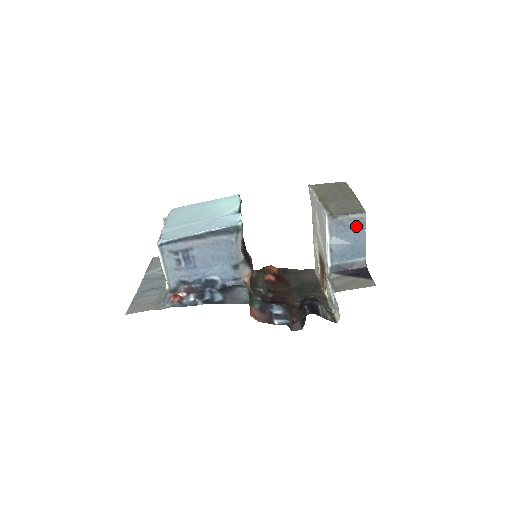
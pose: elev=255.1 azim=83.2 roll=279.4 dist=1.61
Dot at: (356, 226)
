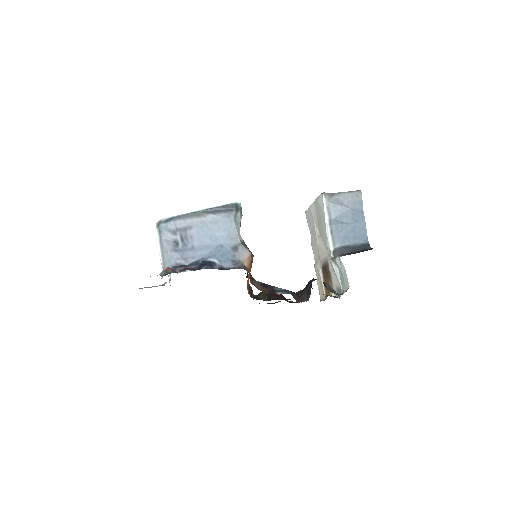
Dot at: (353, 205)
